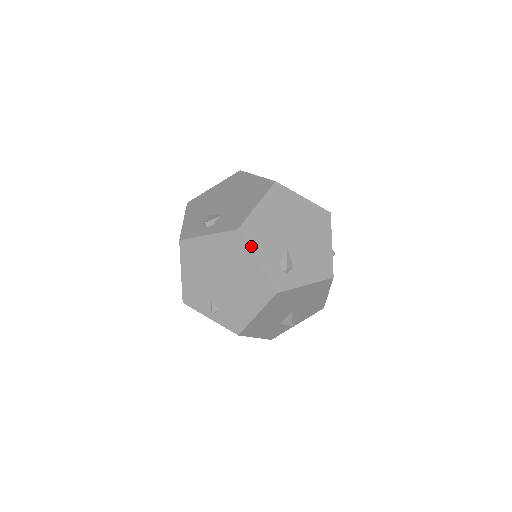
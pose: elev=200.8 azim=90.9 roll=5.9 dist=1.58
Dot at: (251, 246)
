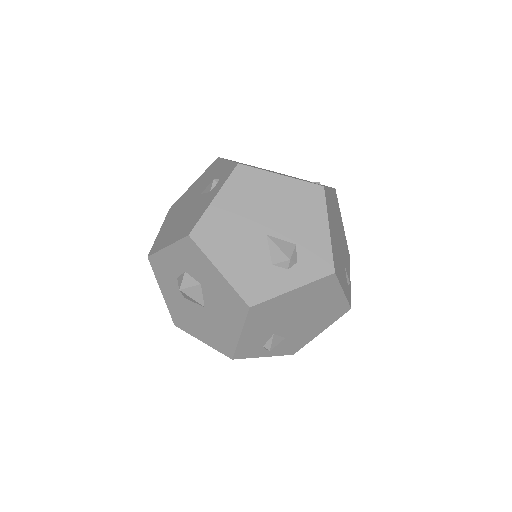
Dot at: occluded
